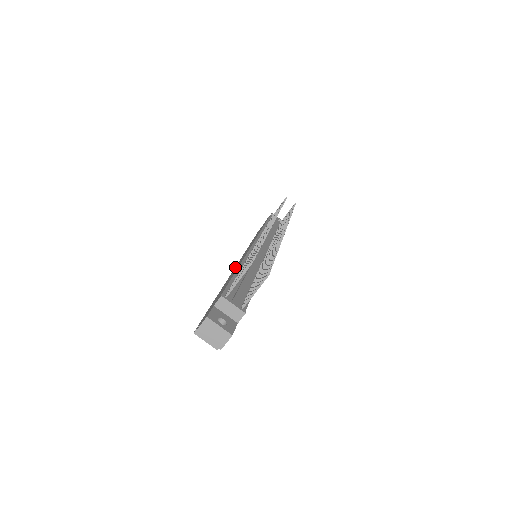
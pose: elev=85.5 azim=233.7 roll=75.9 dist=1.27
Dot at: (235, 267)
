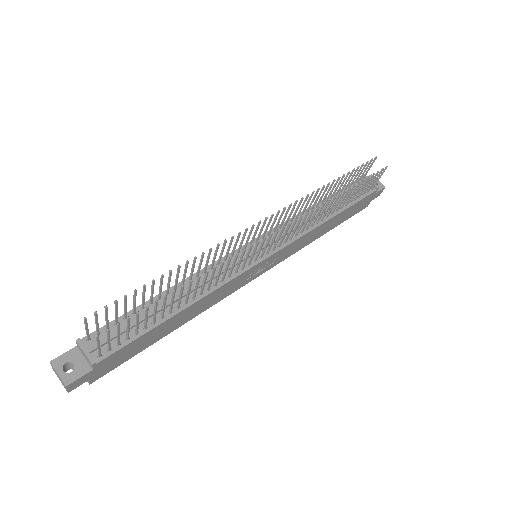
Dot at: occluded
